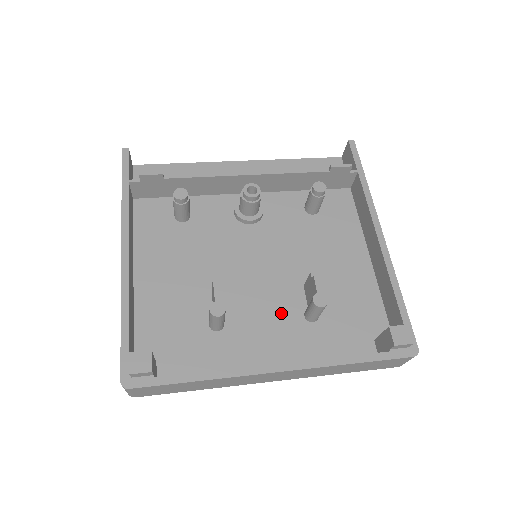
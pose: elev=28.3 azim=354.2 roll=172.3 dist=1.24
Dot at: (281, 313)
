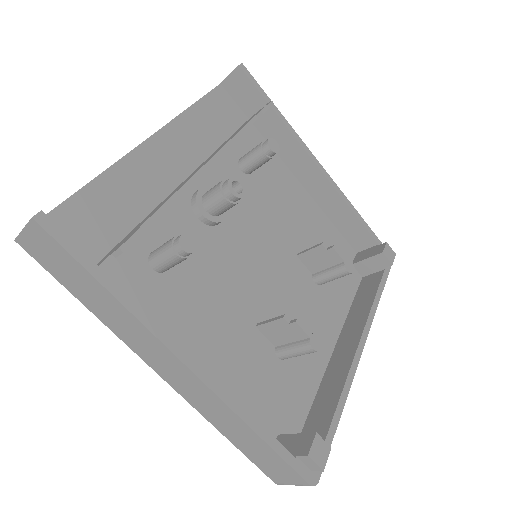
Dot at: (304, 295)
